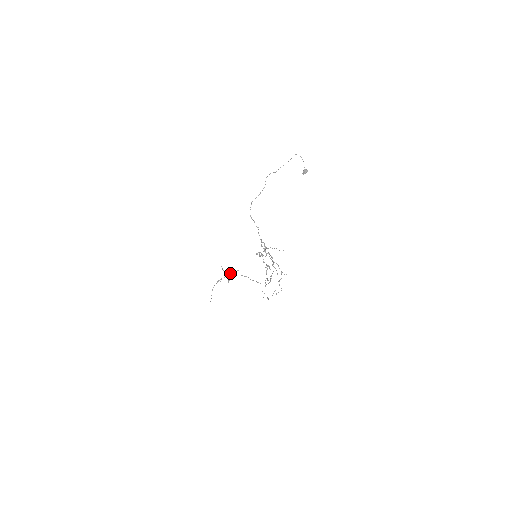
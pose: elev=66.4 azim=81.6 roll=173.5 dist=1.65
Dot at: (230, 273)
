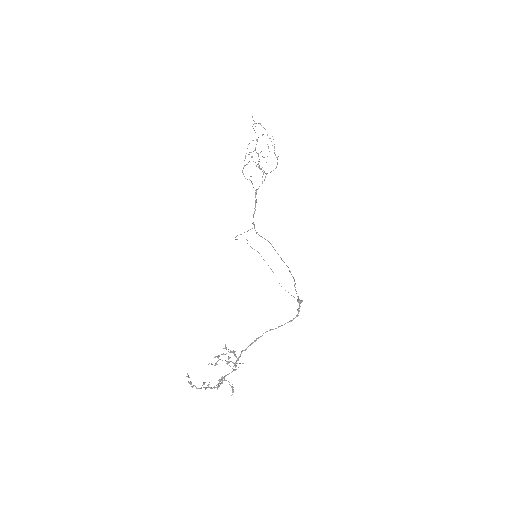
Dot at: occluded
